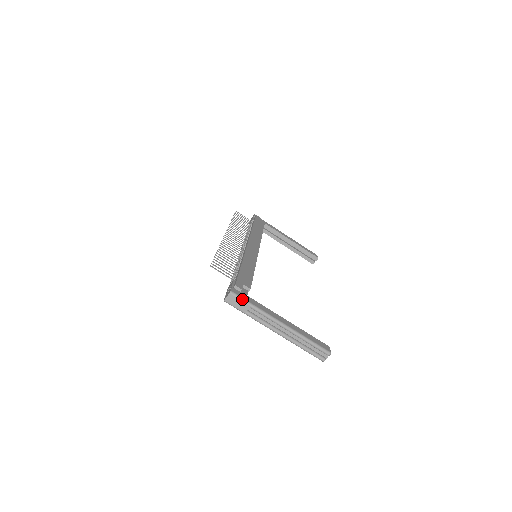
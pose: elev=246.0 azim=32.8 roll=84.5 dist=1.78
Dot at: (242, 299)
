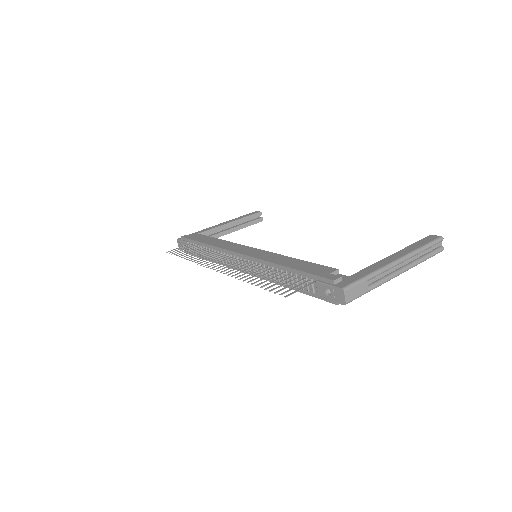
Dot at: (356, 283)
